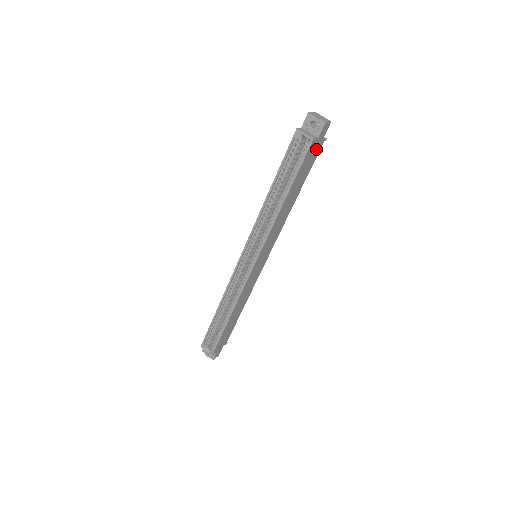
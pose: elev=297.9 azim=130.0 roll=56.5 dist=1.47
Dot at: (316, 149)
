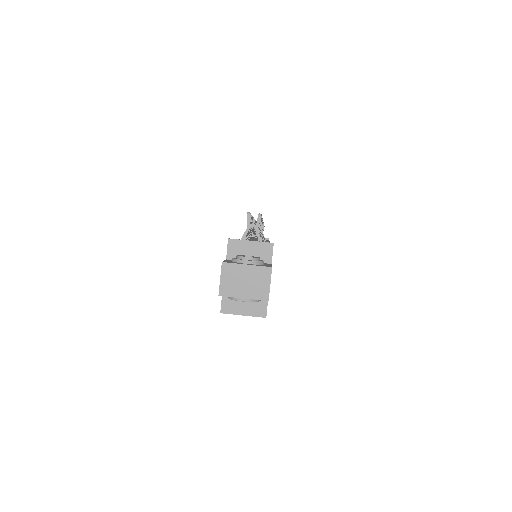
Dot at: occluded
